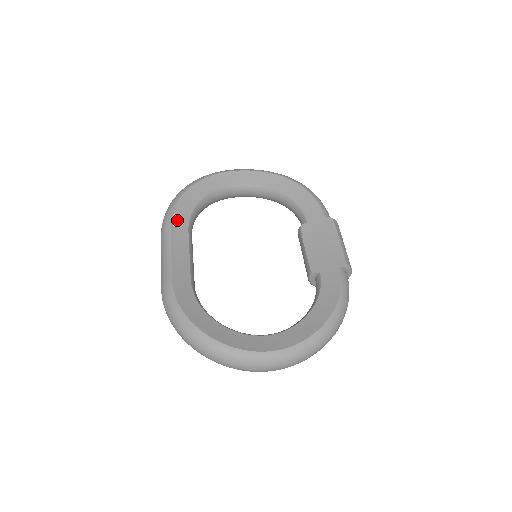
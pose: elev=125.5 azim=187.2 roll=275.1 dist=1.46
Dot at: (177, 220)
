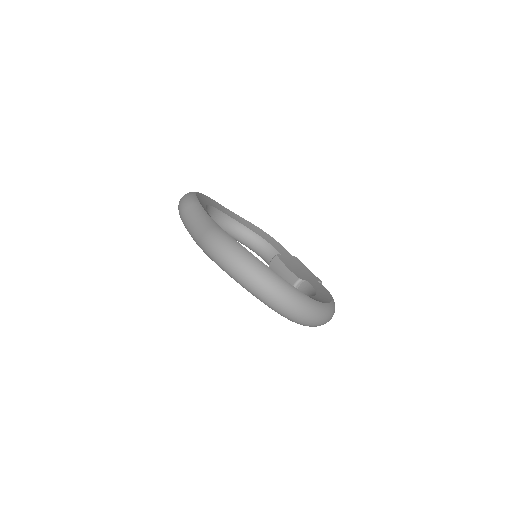
Dot at: (201, 203)
